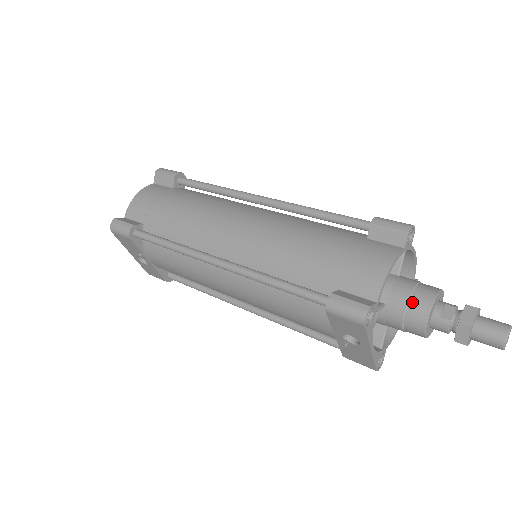
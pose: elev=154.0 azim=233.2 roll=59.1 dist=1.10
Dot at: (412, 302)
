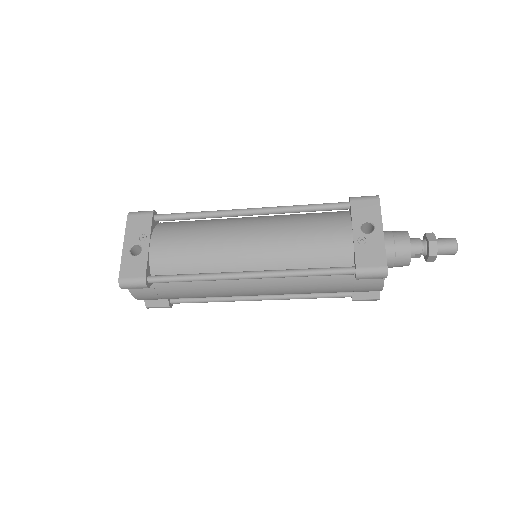
Dot at: (393, 231)
